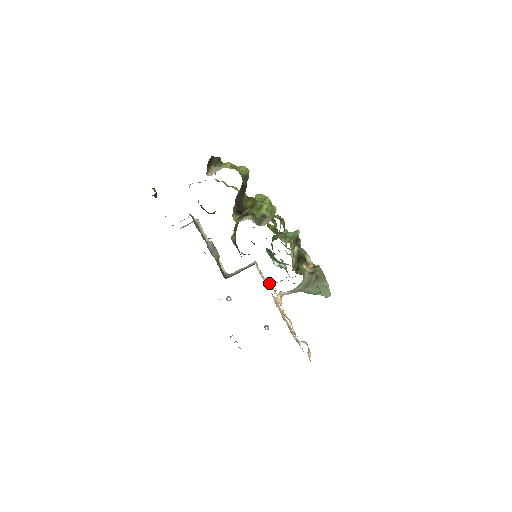
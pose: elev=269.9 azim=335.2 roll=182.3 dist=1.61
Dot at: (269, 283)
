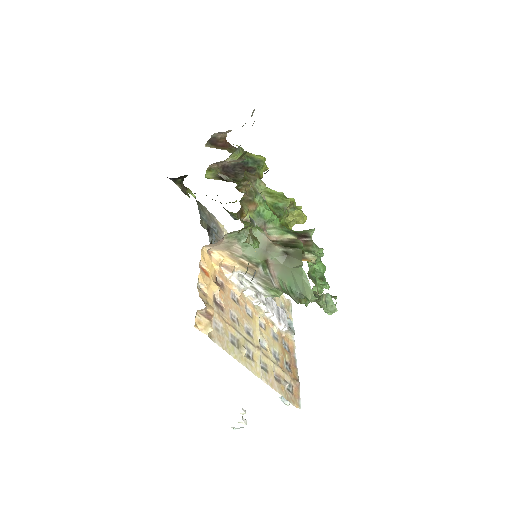
Dot at: occluded
